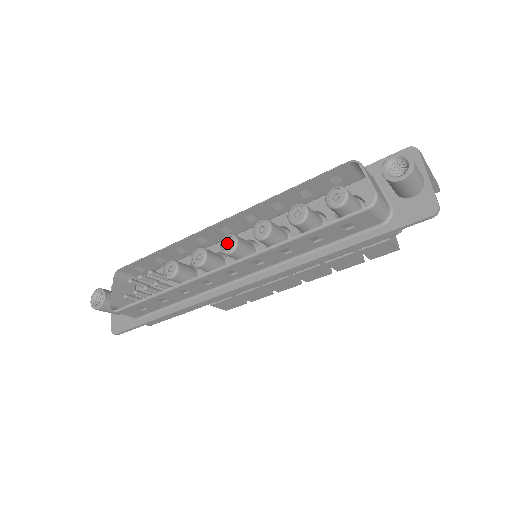
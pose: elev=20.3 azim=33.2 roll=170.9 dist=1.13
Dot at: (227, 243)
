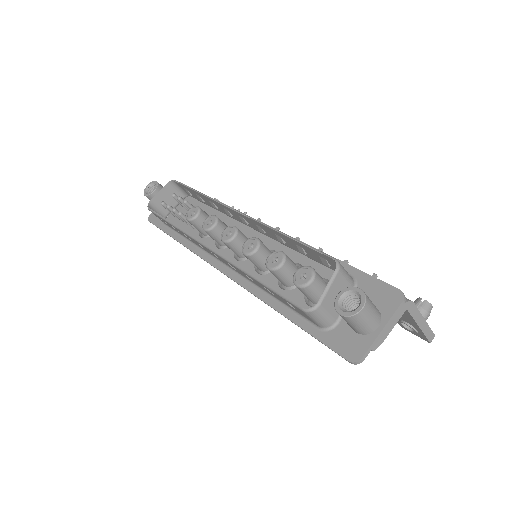
Dot at: (230, 232)
